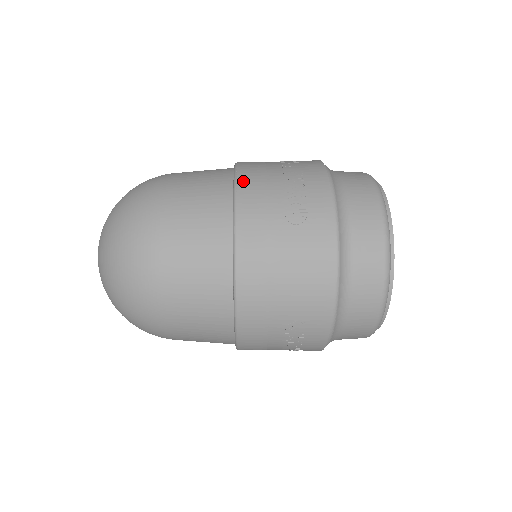
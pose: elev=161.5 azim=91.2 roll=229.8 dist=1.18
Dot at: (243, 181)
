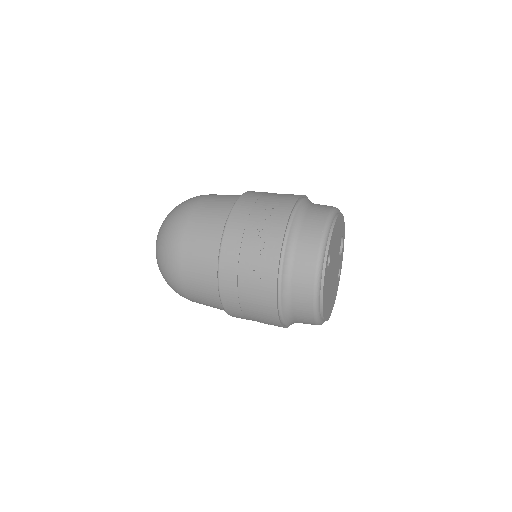
Dot at: (225, 245)
